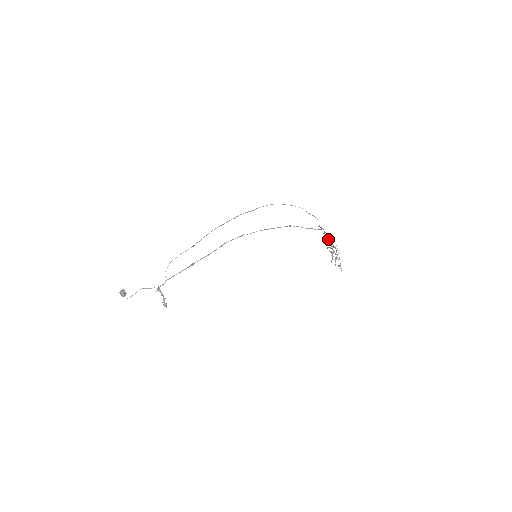
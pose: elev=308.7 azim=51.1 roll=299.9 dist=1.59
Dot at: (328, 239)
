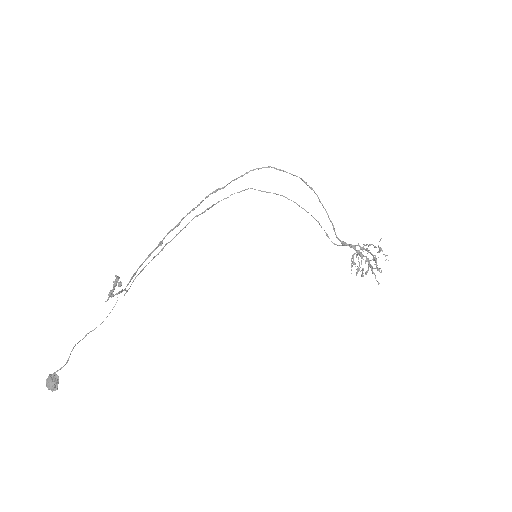
Dot at: (352, 257)
